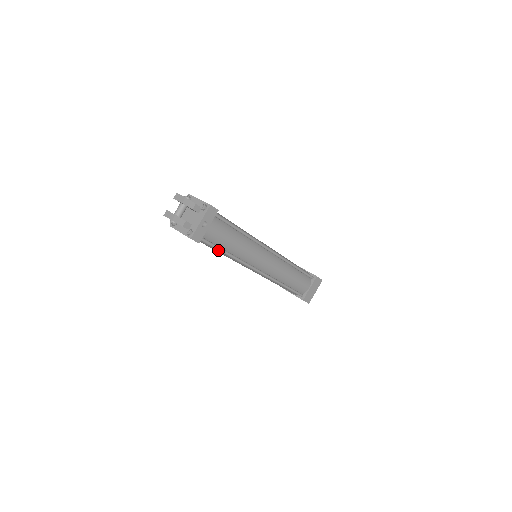
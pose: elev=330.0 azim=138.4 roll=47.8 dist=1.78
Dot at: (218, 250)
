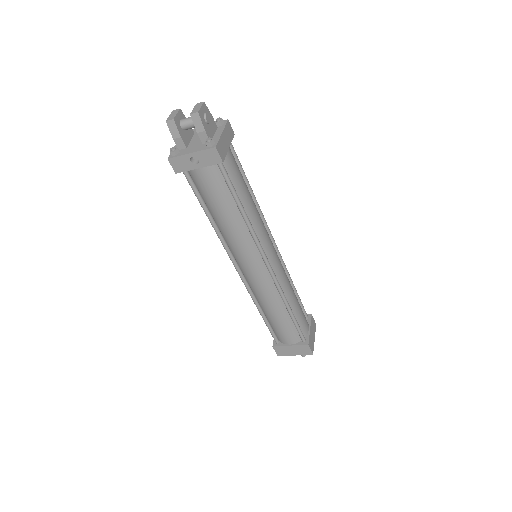
Dot at: (200, 203)
